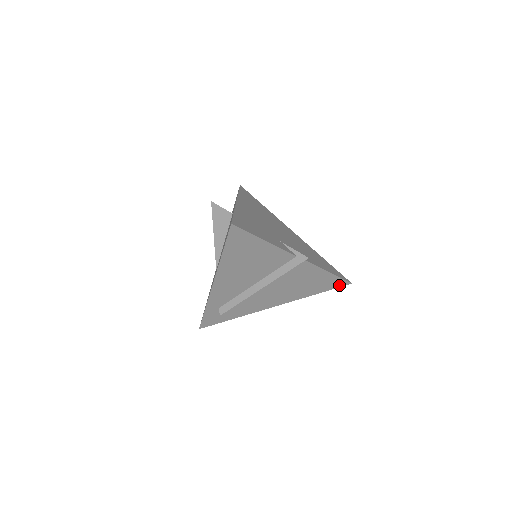
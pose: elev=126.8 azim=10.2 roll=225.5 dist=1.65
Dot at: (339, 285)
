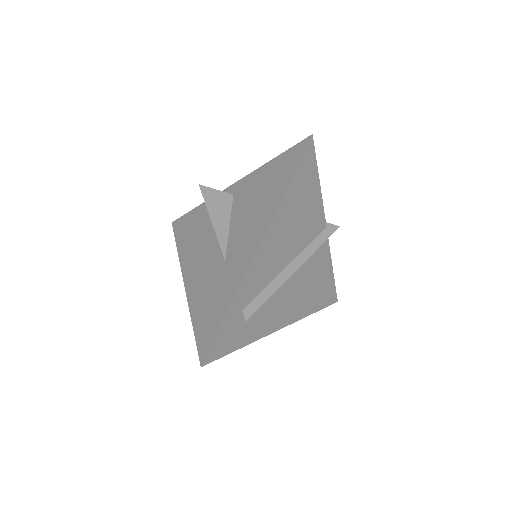
Dot at: (331, 301)
